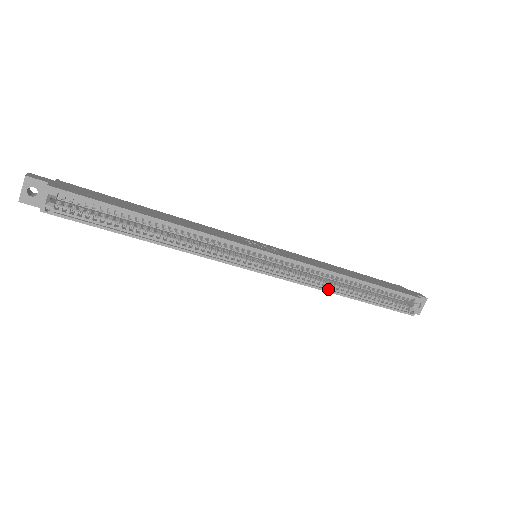
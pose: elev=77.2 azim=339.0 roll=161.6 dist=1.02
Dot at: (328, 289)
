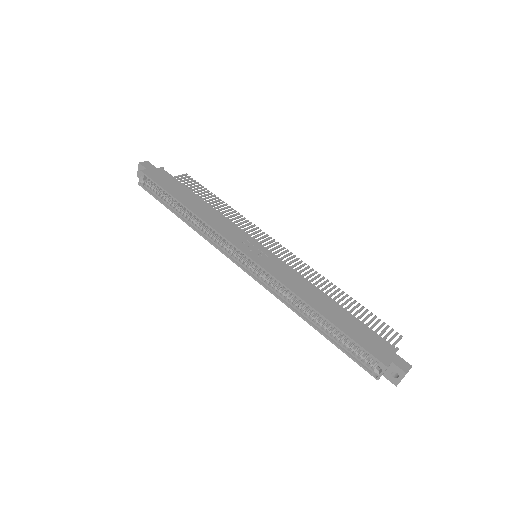
Dot at: (293, 307)
